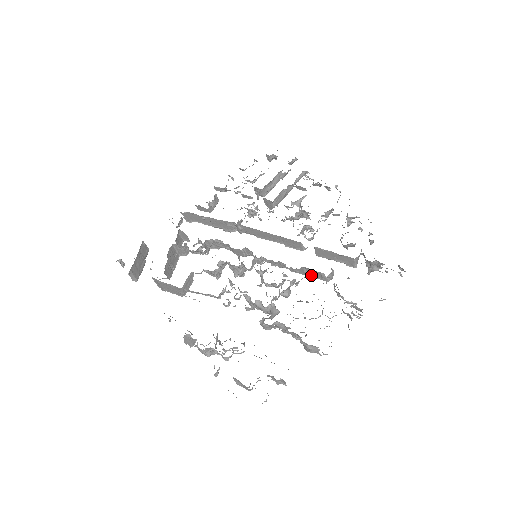
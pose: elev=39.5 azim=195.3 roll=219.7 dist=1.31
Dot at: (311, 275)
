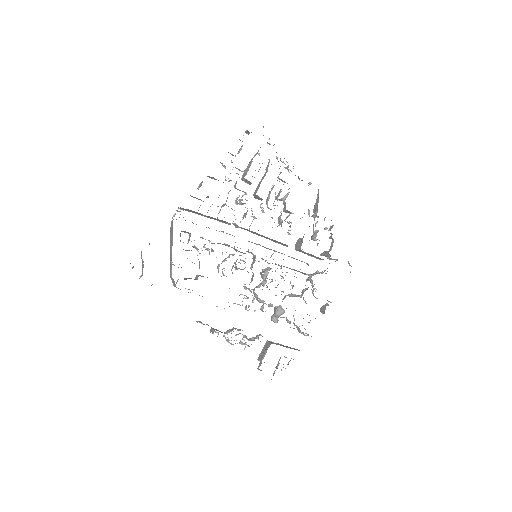
Dot at: (295, 270)
